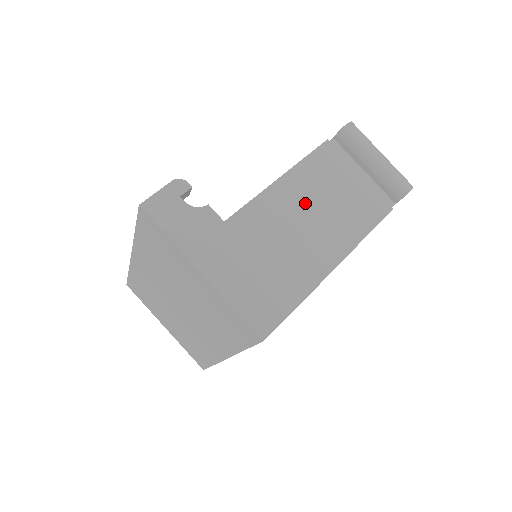
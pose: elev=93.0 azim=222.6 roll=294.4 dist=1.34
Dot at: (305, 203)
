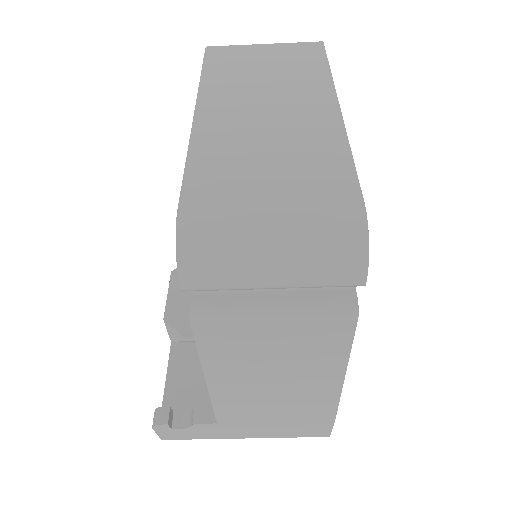
Dot at: (254, 380)
